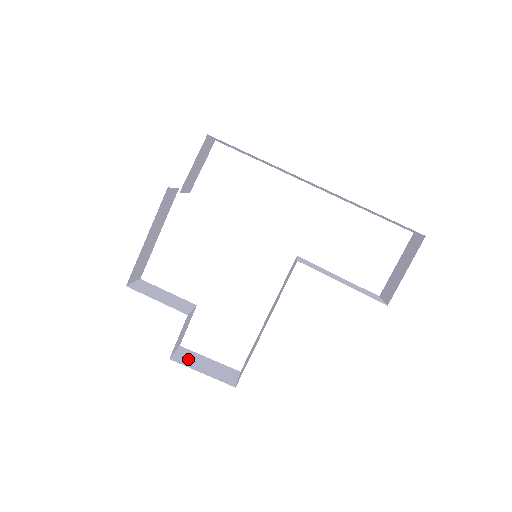
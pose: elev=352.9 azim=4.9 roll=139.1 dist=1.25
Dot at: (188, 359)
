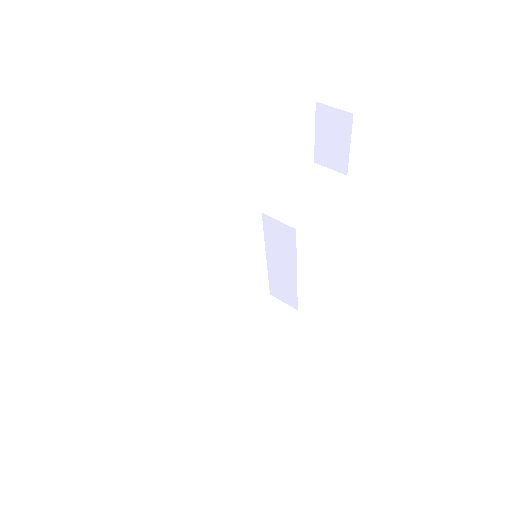
Dot at: (258, 338)
